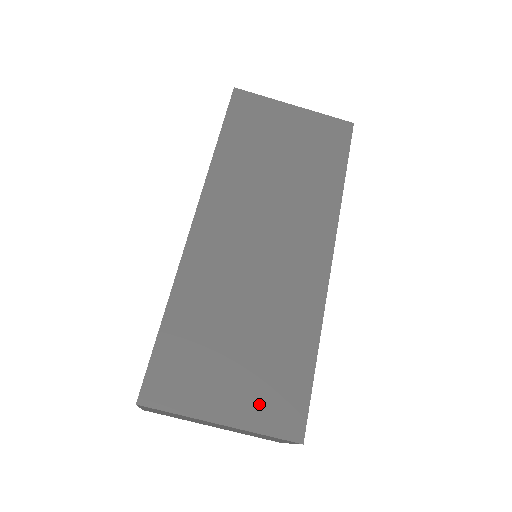
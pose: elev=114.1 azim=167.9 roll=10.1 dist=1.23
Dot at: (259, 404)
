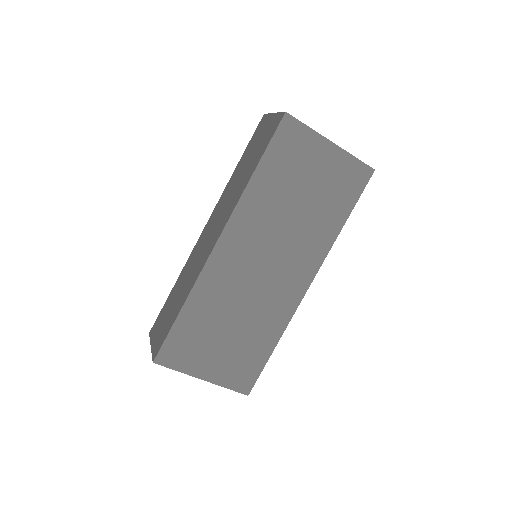
Dot at: (229, 372)
